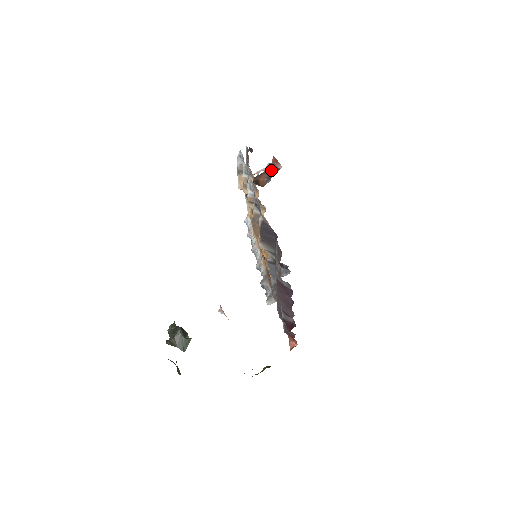
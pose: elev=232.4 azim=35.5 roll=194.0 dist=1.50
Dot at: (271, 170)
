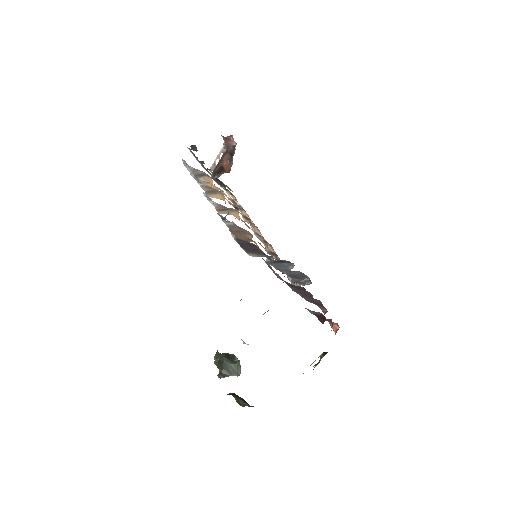
Dot at: (228, 150)
